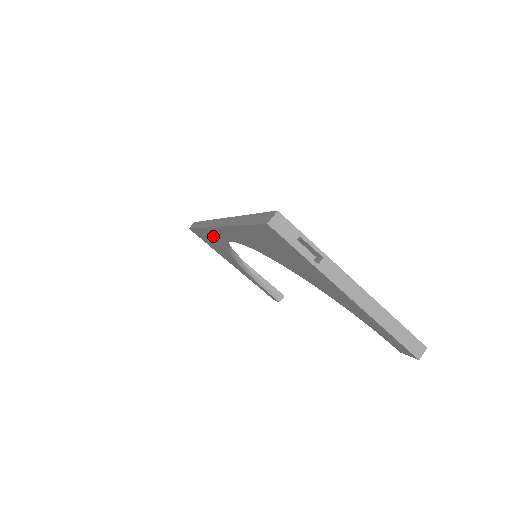
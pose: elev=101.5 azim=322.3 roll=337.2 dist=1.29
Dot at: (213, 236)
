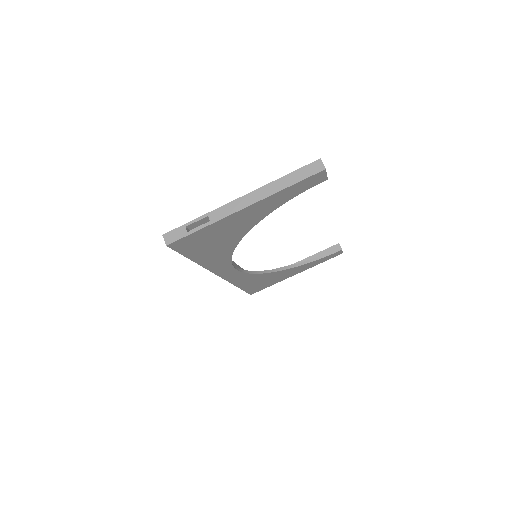
Dot at: (243, 280)
